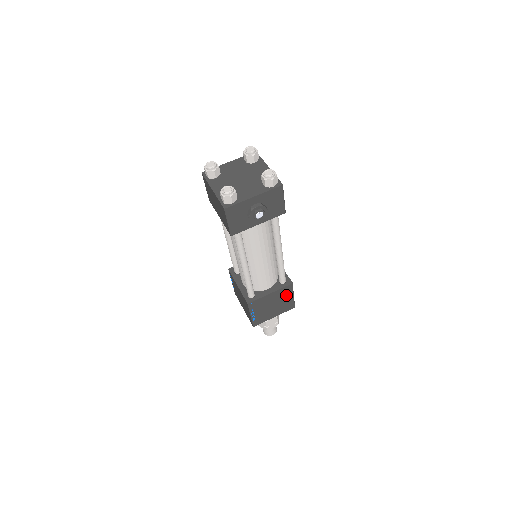
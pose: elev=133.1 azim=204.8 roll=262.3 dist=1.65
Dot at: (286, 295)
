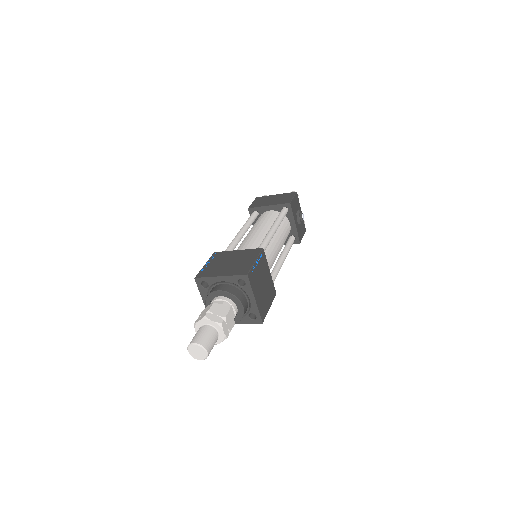
Dot at: (269, 296)
